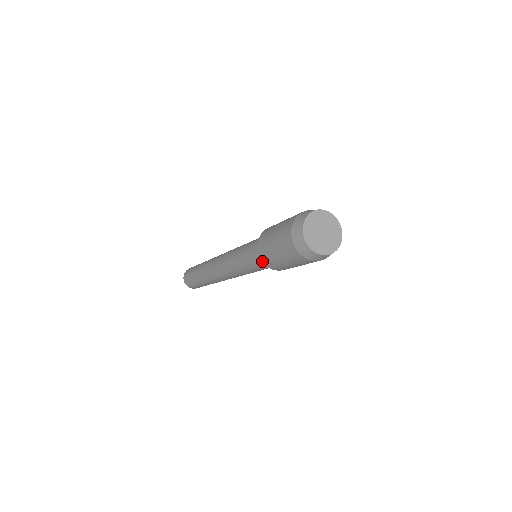
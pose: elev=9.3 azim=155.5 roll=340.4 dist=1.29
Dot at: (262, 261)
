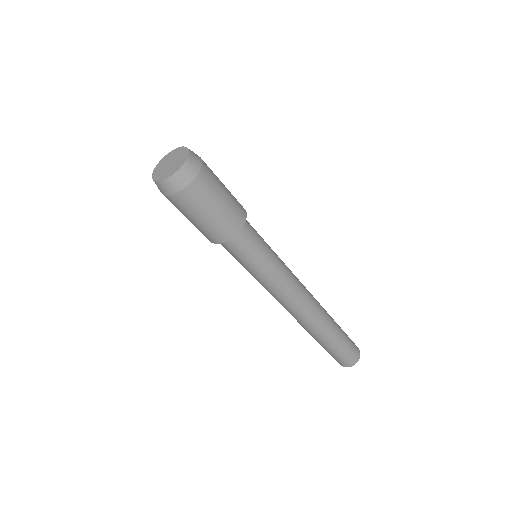
Dot at: occluded
